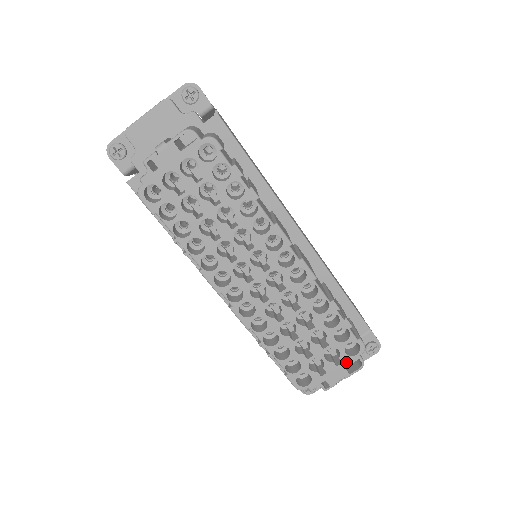
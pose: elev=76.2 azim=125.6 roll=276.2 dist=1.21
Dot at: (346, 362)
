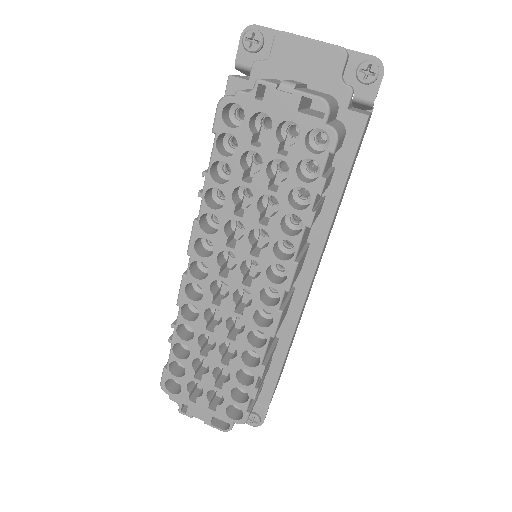
Dot at: (218, 414)
